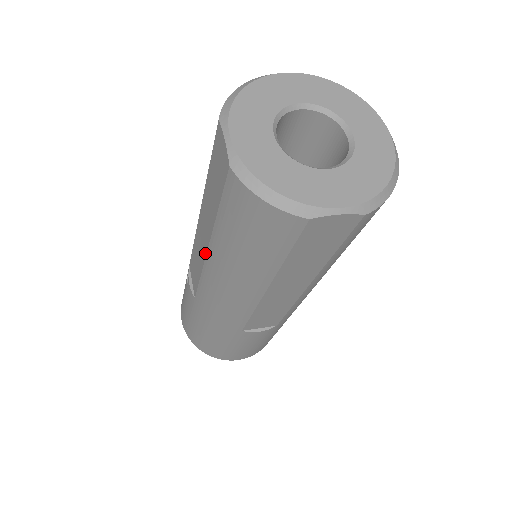
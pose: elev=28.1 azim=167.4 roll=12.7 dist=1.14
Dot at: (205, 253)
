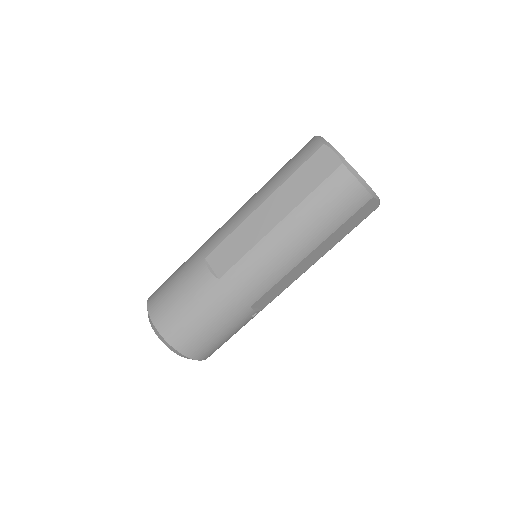
Dot at: occluded
